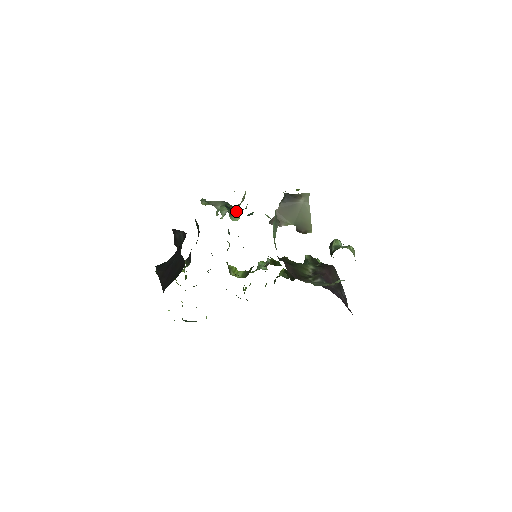
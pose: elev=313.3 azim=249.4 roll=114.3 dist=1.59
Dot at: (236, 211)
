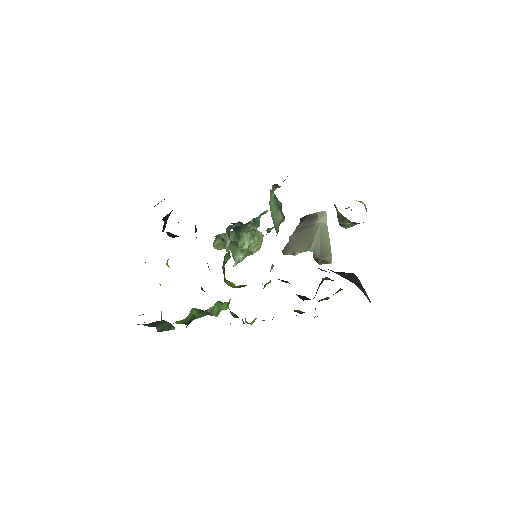
Dot at: (244, 234)
